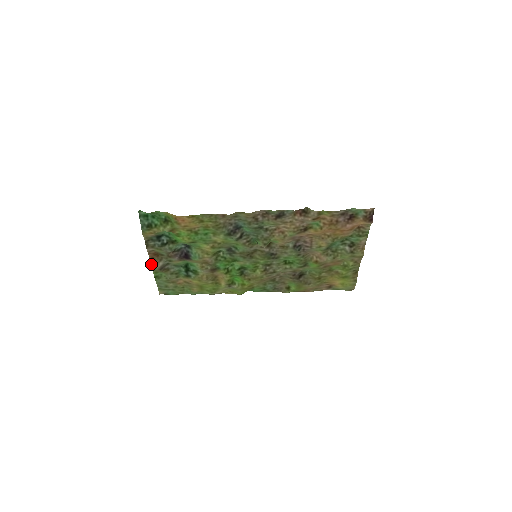
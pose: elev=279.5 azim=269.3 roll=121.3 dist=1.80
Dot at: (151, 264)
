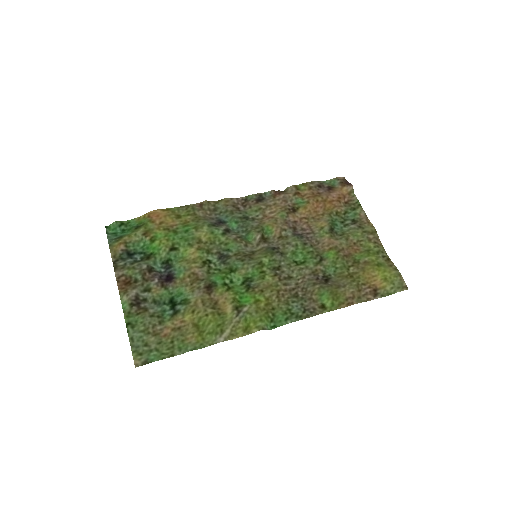
Dot at: (121, 302)
